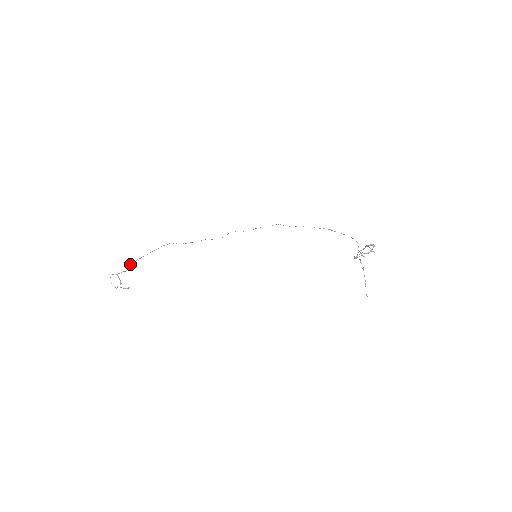
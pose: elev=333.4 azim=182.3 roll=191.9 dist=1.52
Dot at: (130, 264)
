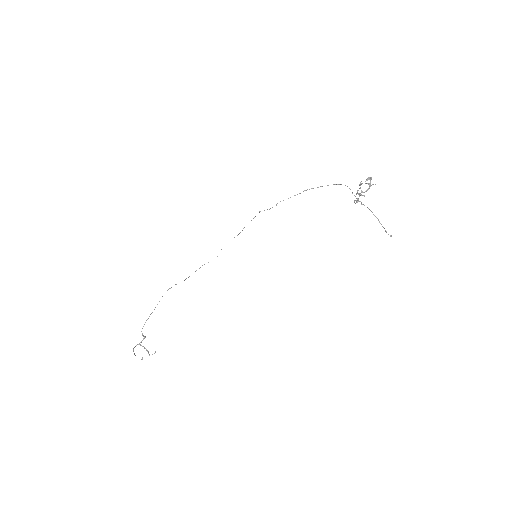
Dot at: occluded
